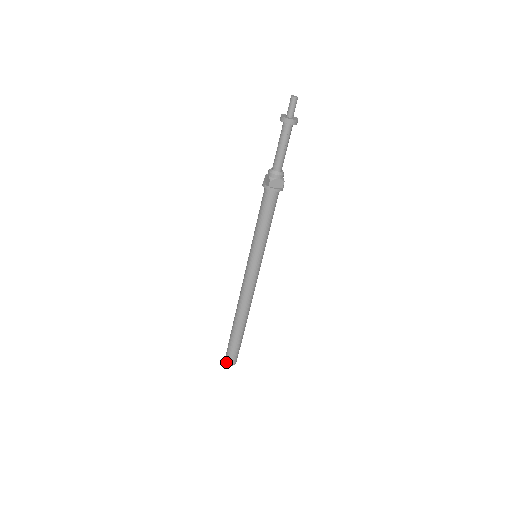
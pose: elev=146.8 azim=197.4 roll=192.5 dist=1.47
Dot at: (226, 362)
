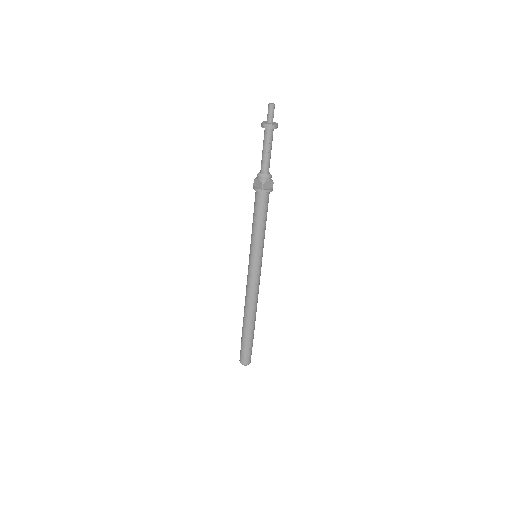
Dot at: (242, 363)
